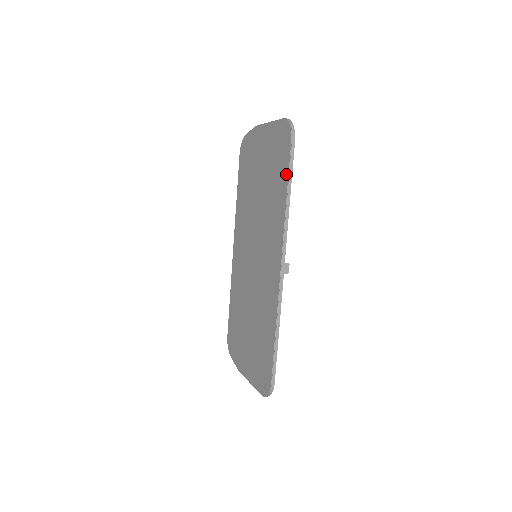
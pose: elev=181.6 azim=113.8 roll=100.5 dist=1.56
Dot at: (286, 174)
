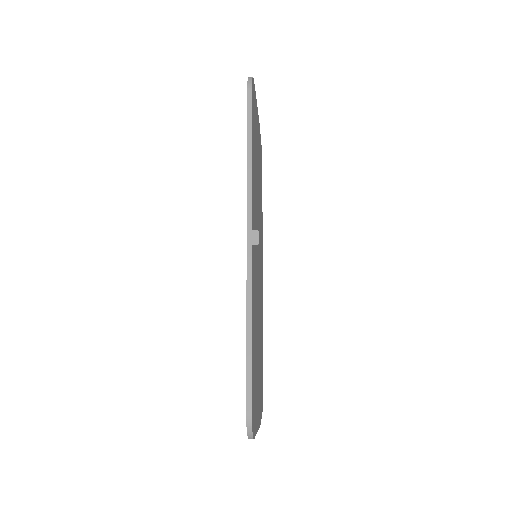
Dot at: (247, 128)
